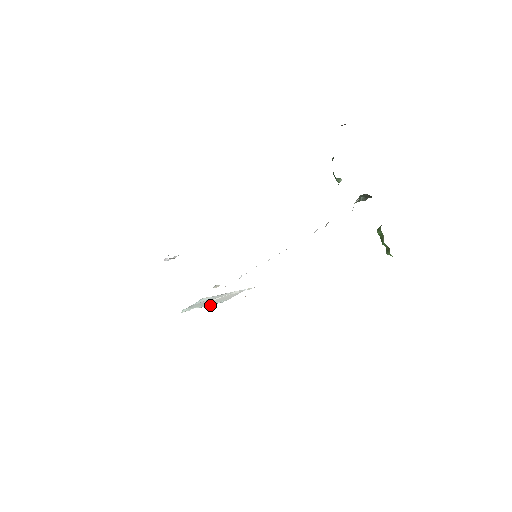
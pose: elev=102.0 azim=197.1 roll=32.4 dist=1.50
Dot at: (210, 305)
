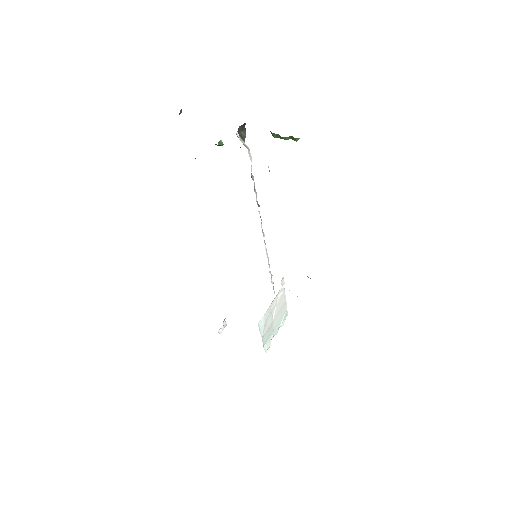
Dot at: (281, 325)
